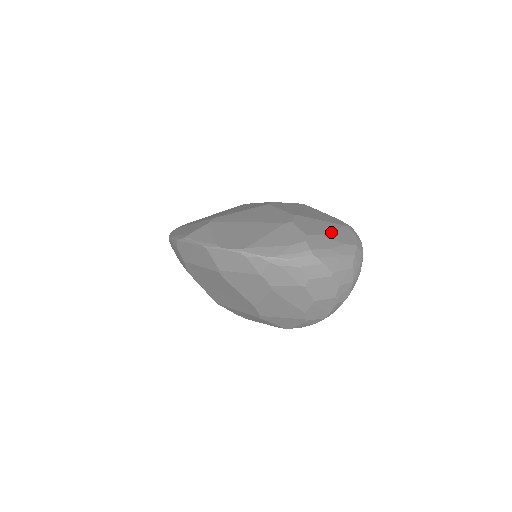
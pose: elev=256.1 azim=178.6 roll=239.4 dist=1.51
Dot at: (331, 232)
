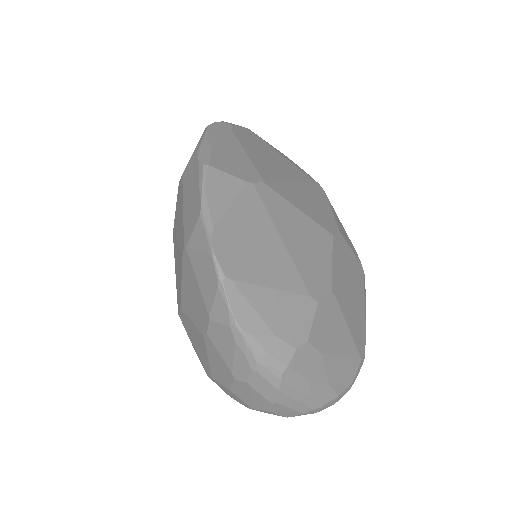
Dot at: (337, 357)
